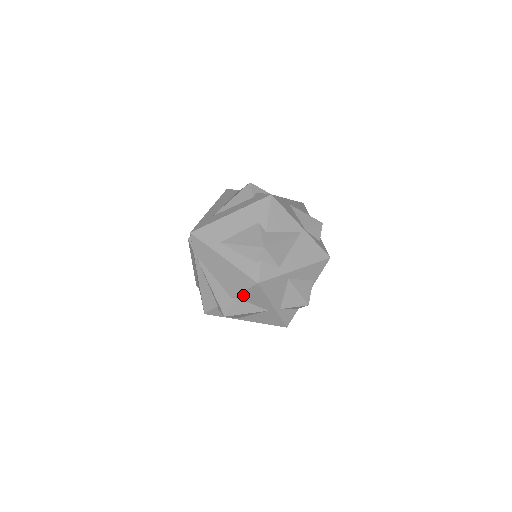
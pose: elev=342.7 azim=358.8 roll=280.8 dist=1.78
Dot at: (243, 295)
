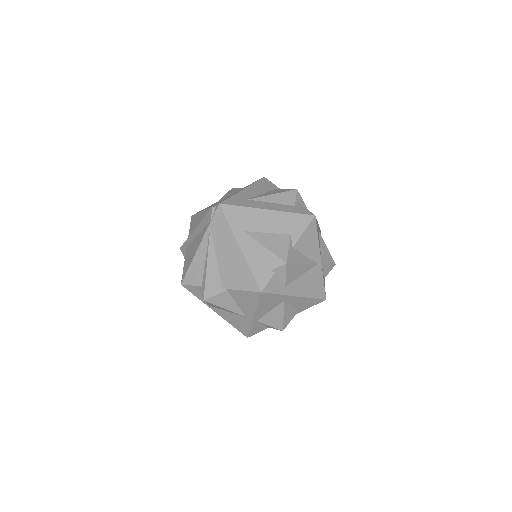
Dot at: (236, 292)
